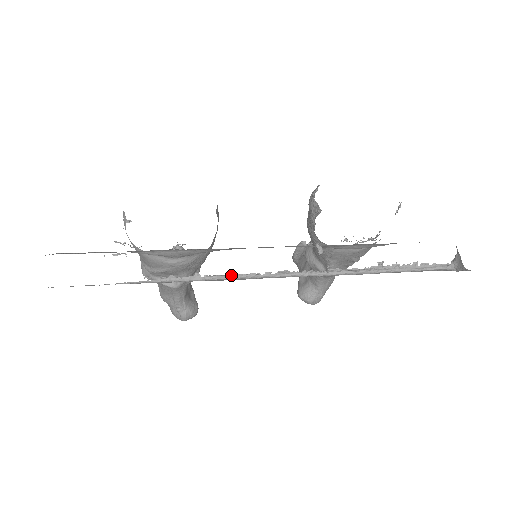
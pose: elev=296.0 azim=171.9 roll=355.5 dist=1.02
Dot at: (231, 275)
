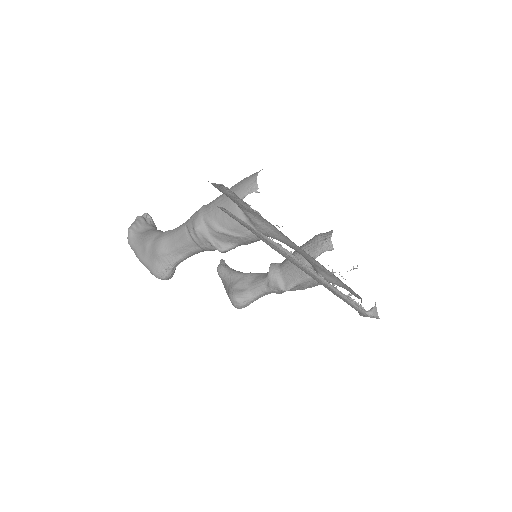
Dot at: occluded
